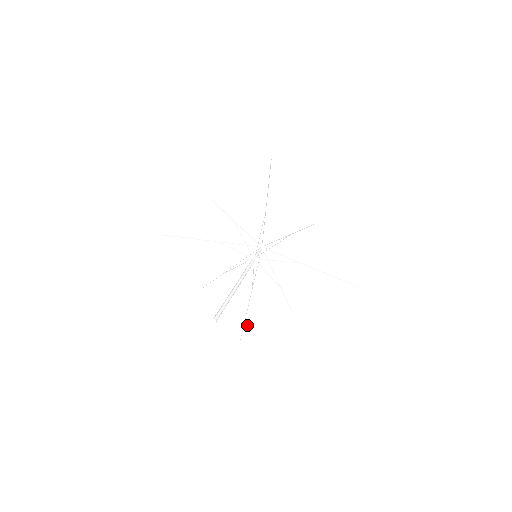
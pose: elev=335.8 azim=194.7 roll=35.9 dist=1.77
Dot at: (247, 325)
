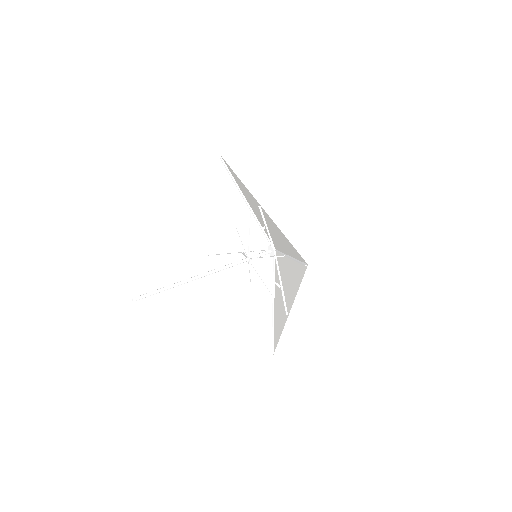
Dot at: (220, 258)
